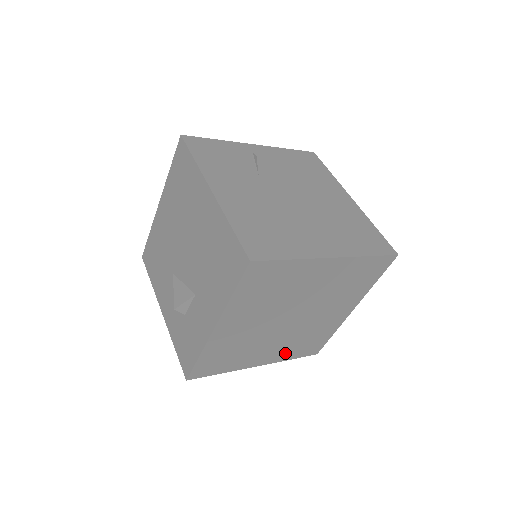
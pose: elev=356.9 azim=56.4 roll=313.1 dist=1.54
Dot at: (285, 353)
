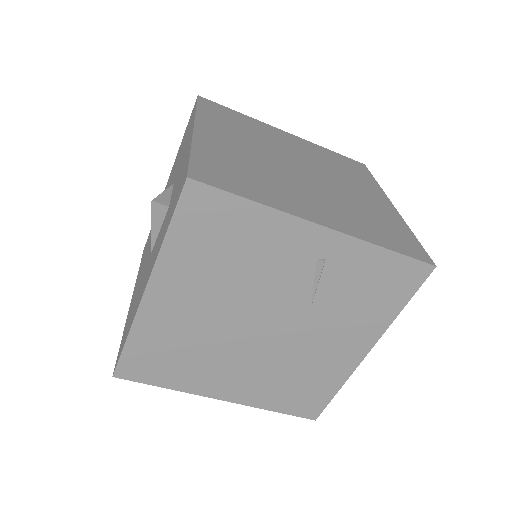
Dot at: (355, 227)
